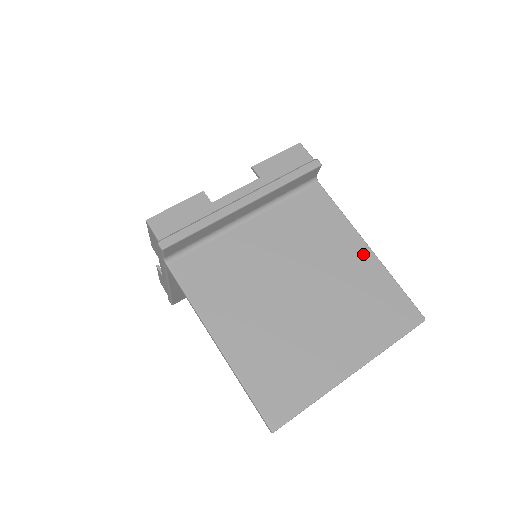
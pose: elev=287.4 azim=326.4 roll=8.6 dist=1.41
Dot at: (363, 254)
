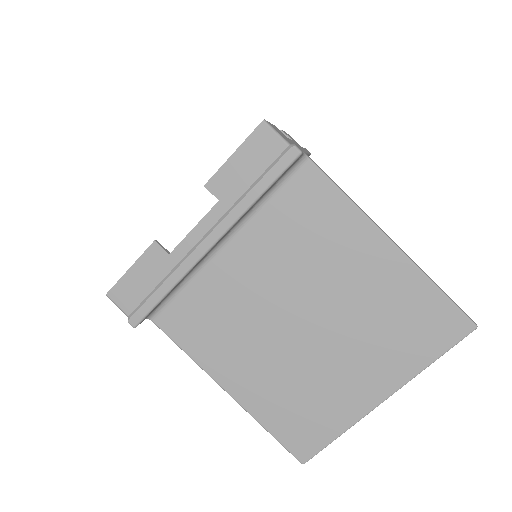
Dot at: (385, 256)
